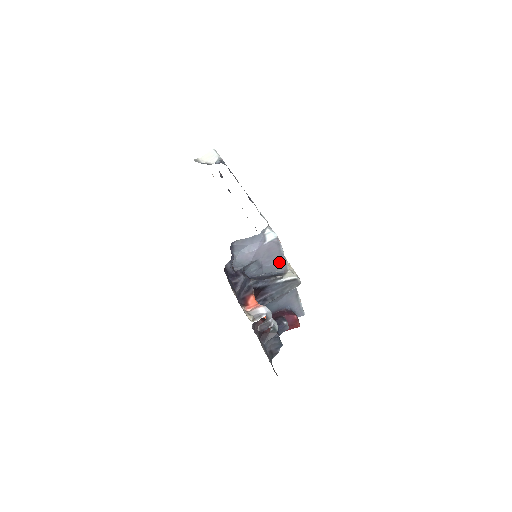
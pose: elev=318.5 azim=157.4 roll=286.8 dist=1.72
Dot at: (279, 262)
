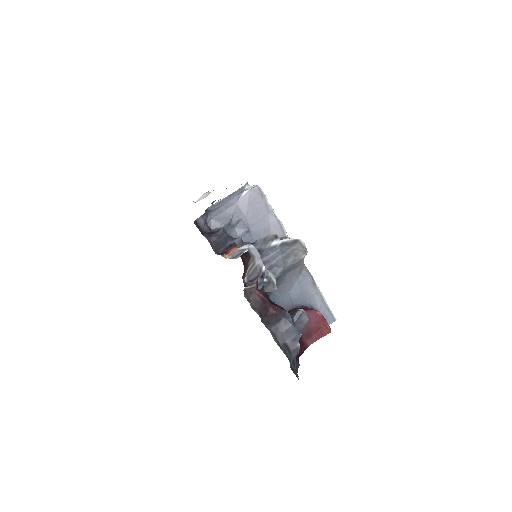
Dot at: (271, 225)
